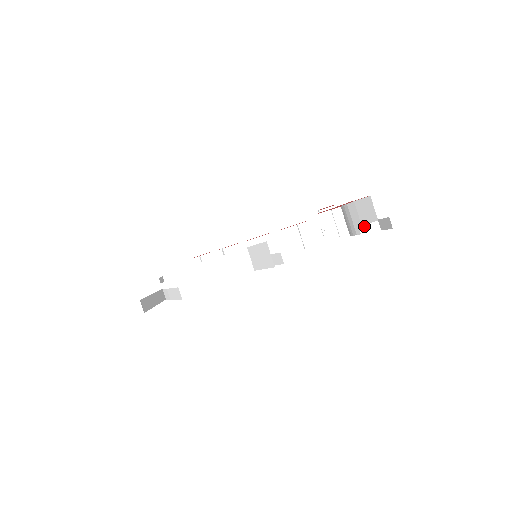
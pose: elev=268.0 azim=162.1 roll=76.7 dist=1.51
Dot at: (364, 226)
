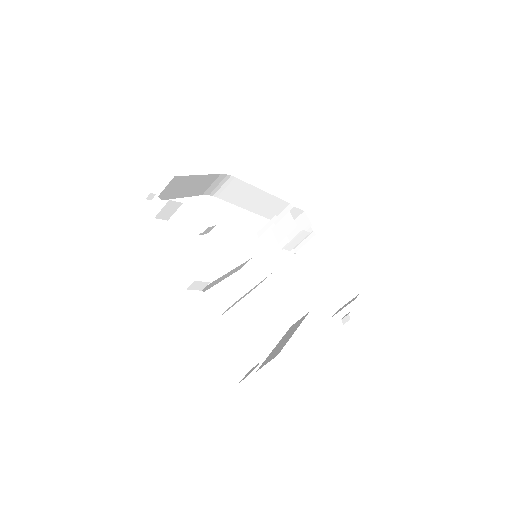
Dot at: occluded
